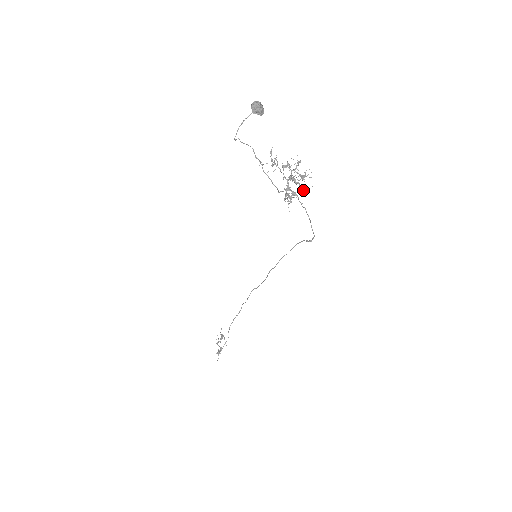
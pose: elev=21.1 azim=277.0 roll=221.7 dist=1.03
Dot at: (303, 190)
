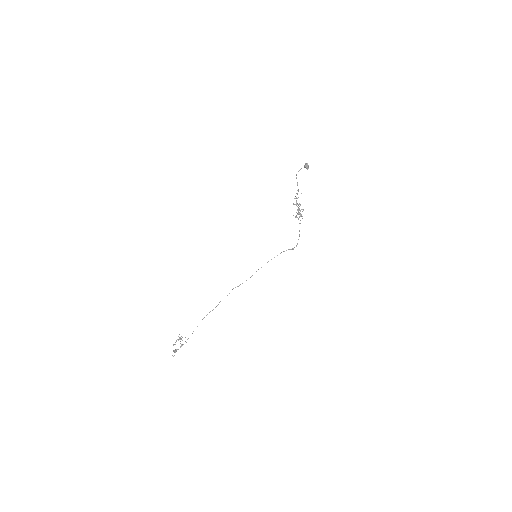
Dot at: occluded
